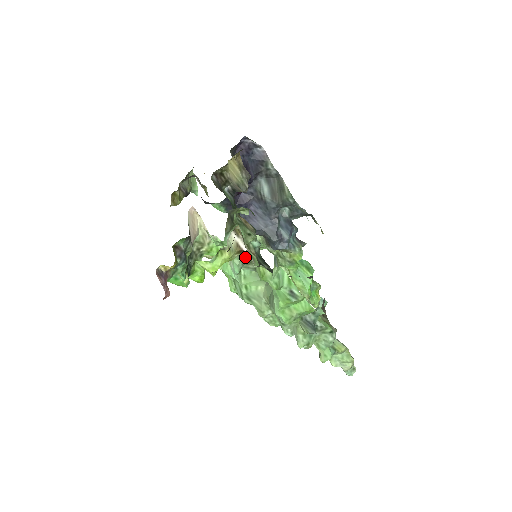
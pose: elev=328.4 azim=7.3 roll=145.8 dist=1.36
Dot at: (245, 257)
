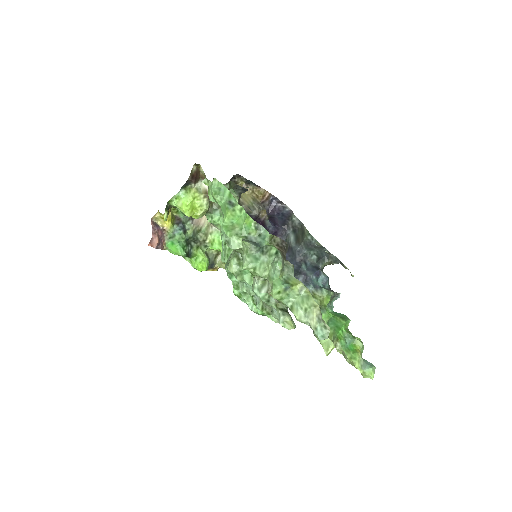
Dot at: occluded
